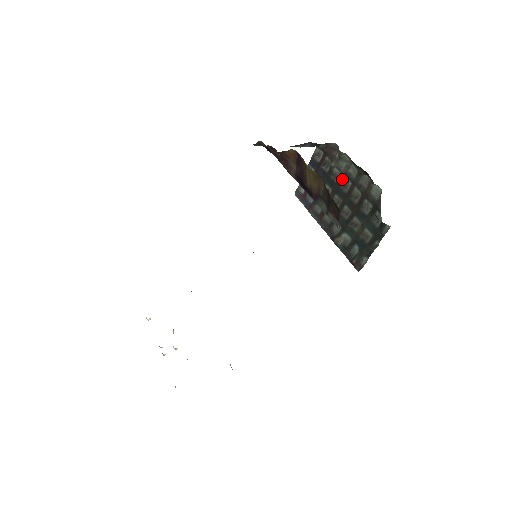
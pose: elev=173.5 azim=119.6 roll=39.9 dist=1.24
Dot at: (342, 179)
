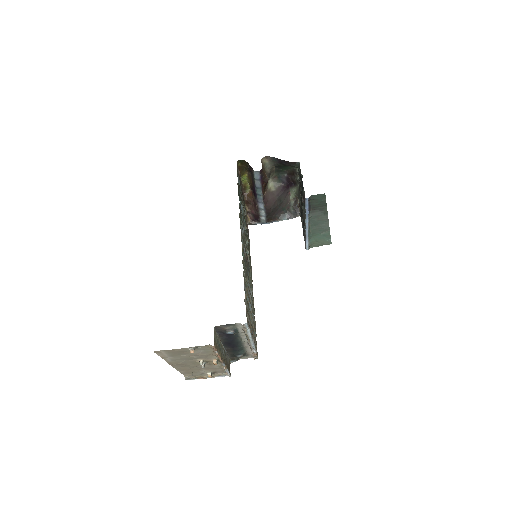
Dot at: (300, 198)
